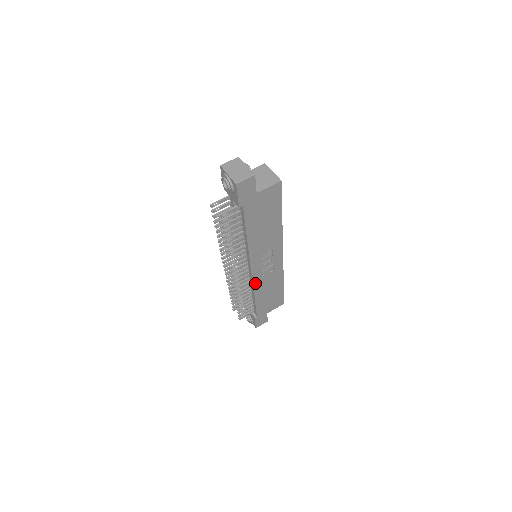
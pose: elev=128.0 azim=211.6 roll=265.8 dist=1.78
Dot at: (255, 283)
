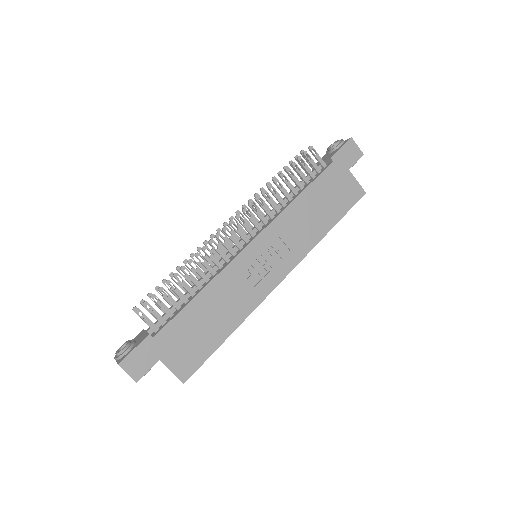
Dot at: (228, 269)
